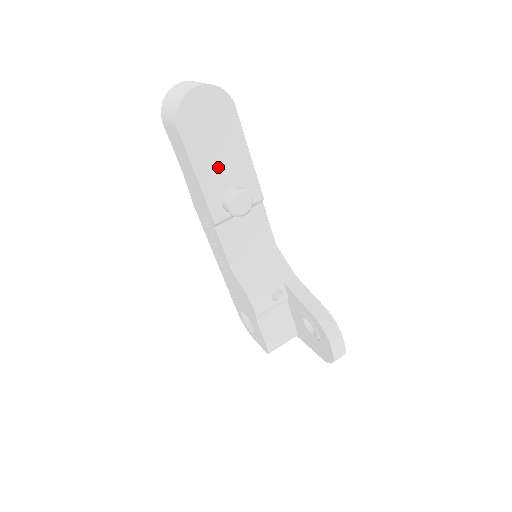
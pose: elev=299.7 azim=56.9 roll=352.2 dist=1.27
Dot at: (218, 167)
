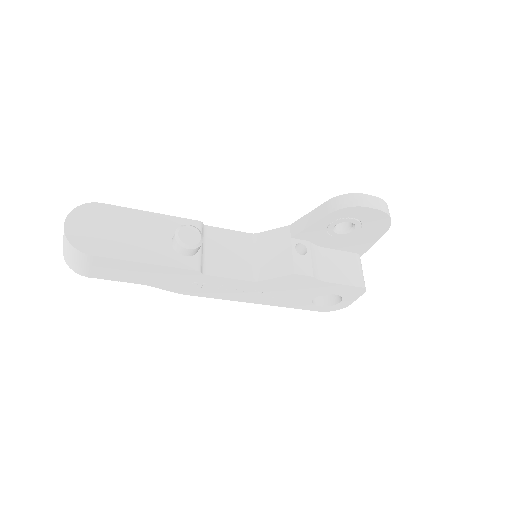
Dot at: (147, 242)
